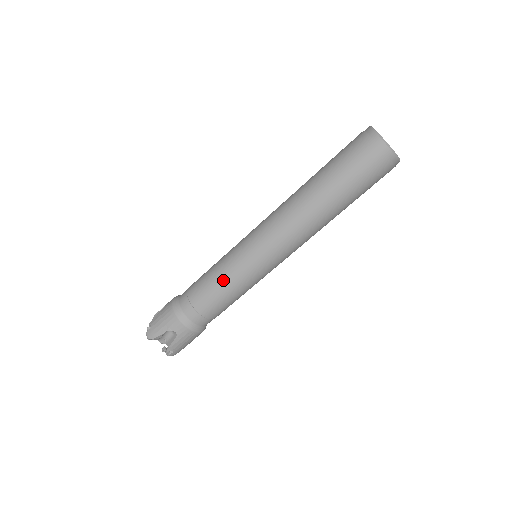
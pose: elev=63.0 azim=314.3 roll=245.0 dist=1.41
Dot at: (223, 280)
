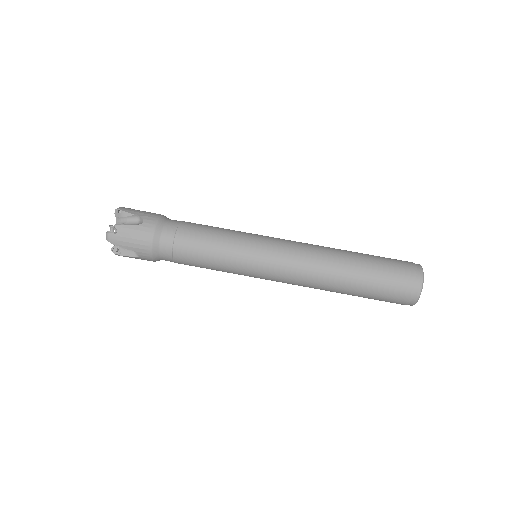
Dot at: (223, 232)
